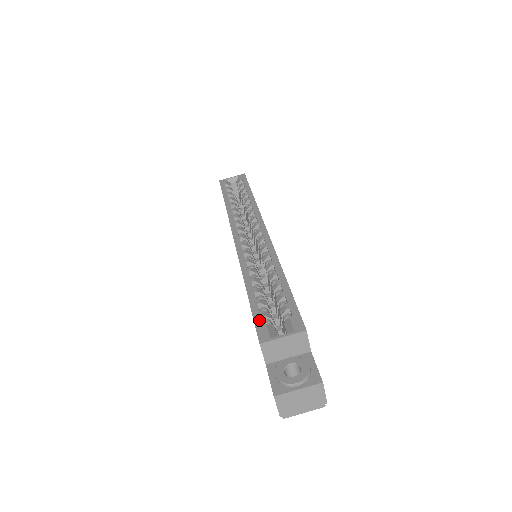
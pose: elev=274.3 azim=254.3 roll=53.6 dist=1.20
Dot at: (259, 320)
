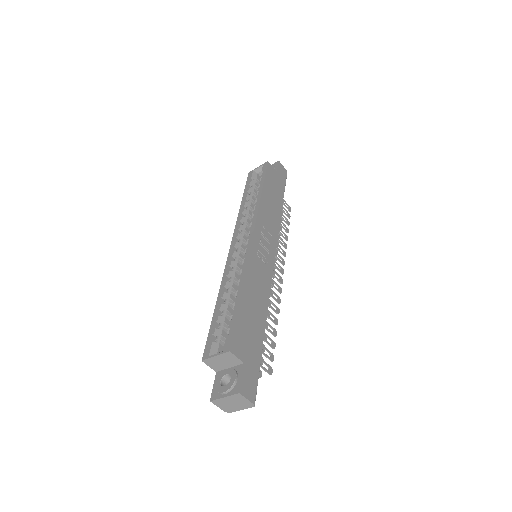
Dot at: (210, 338)
